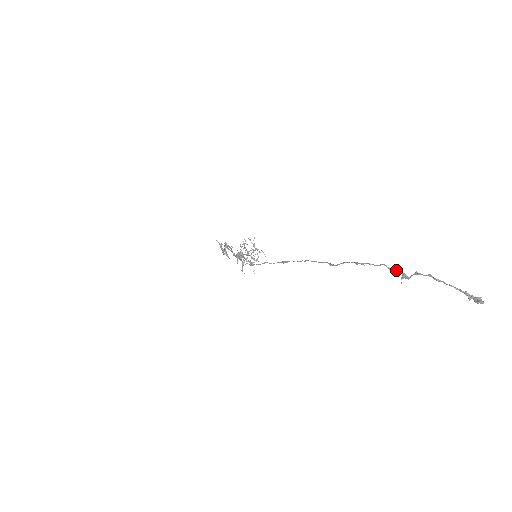
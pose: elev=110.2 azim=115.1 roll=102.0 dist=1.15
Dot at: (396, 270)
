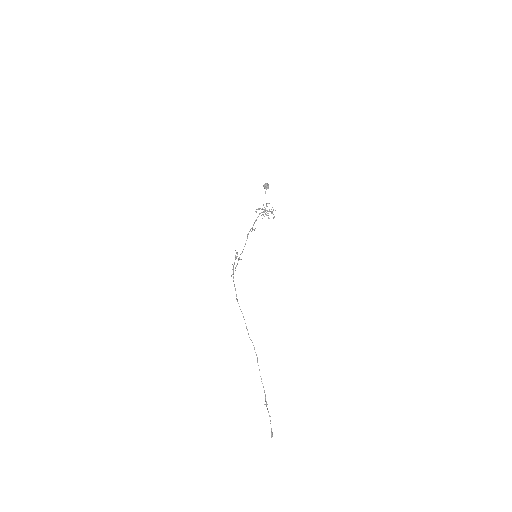
Dot at: (266, 401)
